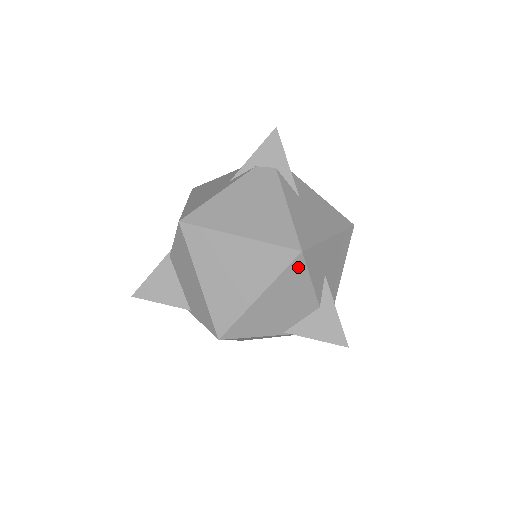
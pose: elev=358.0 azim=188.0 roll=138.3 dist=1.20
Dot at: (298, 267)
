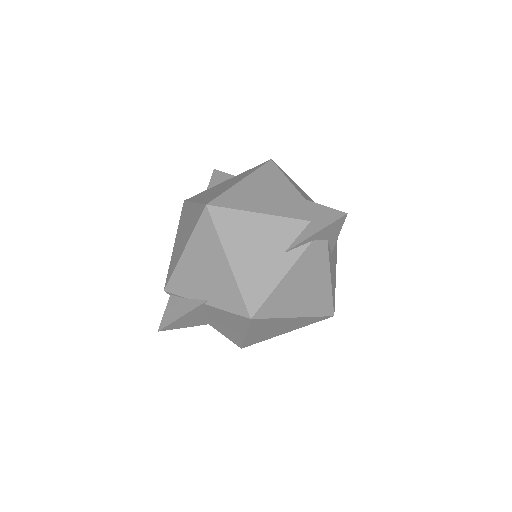
Dot at: occluded
